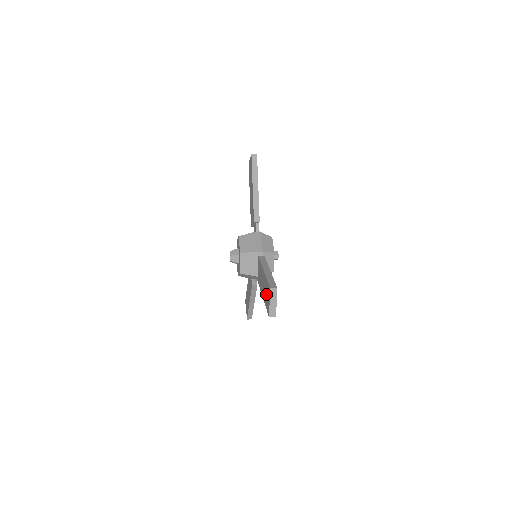
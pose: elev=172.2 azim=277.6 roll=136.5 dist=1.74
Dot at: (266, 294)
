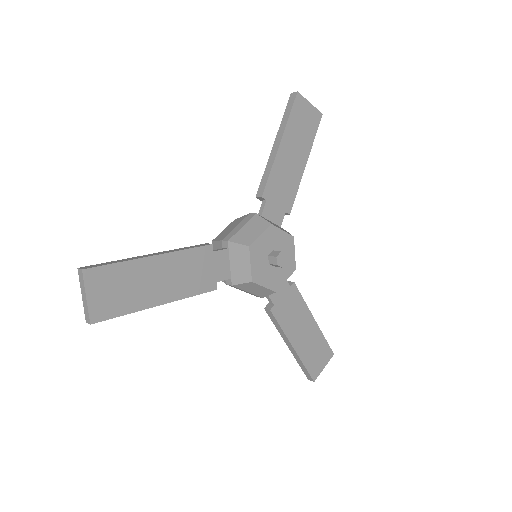
Dot at: occluded
